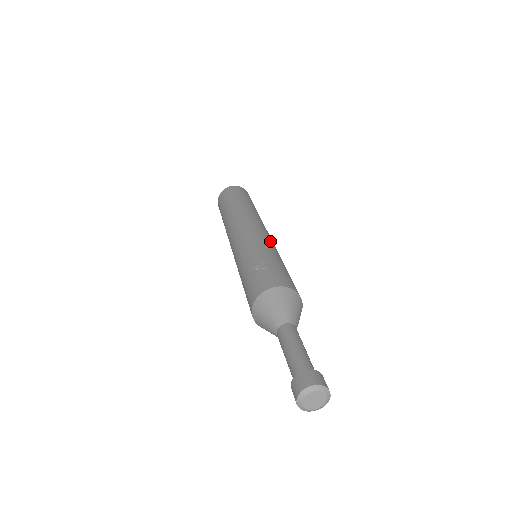
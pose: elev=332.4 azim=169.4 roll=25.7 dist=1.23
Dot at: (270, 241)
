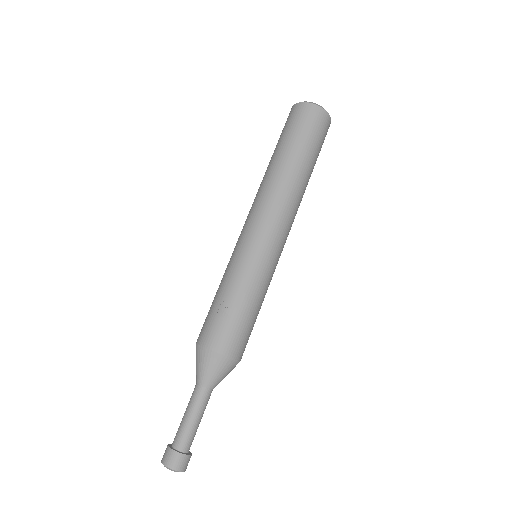
Dot at: (272, 260)
